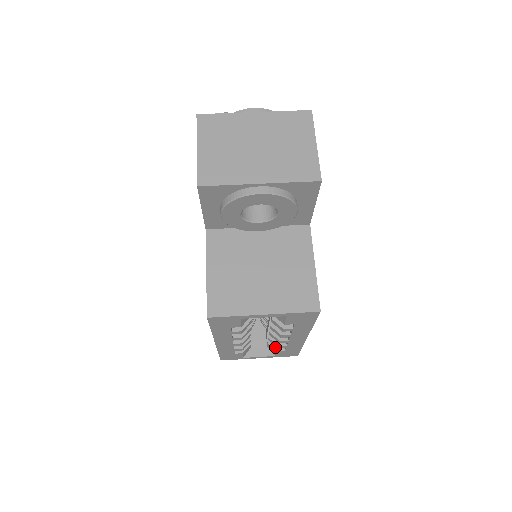
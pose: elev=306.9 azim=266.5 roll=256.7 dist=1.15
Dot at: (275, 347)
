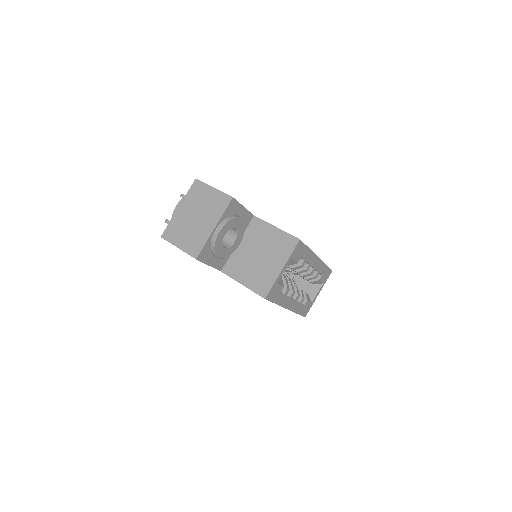
Dot at: (316, 280)
